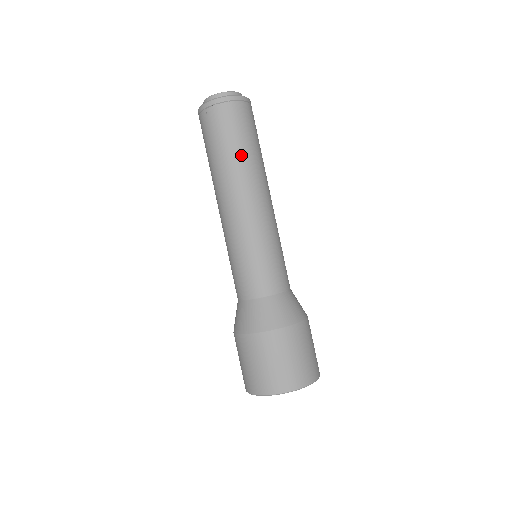
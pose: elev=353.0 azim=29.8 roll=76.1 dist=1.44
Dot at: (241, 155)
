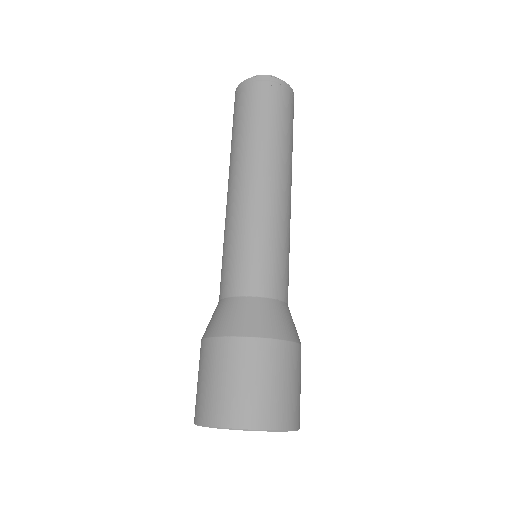
Dot at: (290, 145)
